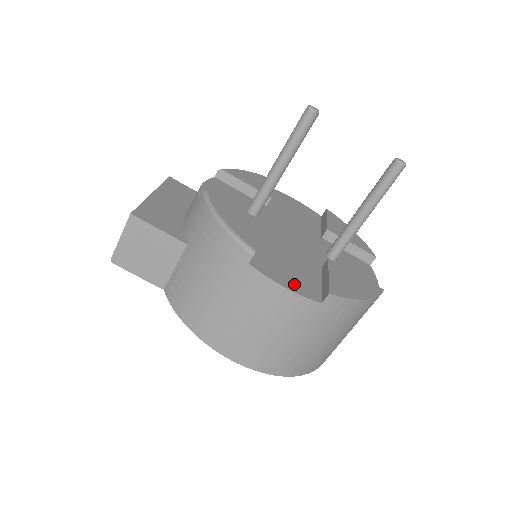
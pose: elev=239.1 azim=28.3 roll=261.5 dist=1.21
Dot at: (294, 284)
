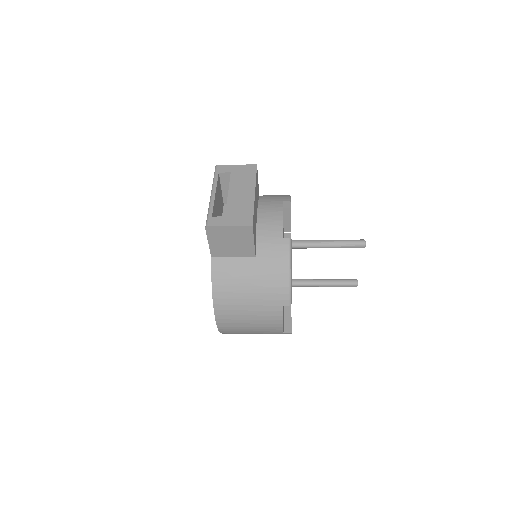
Dot at: occluded
